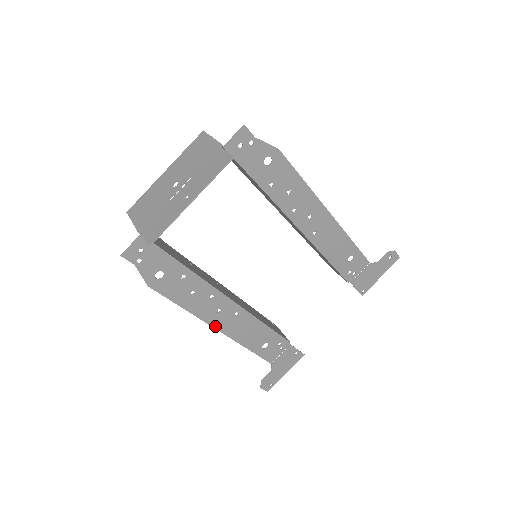
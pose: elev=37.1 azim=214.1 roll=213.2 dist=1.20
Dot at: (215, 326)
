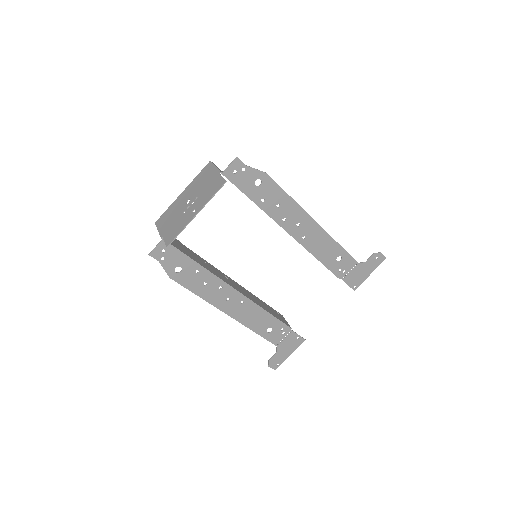
Dot at: (225, 311)
